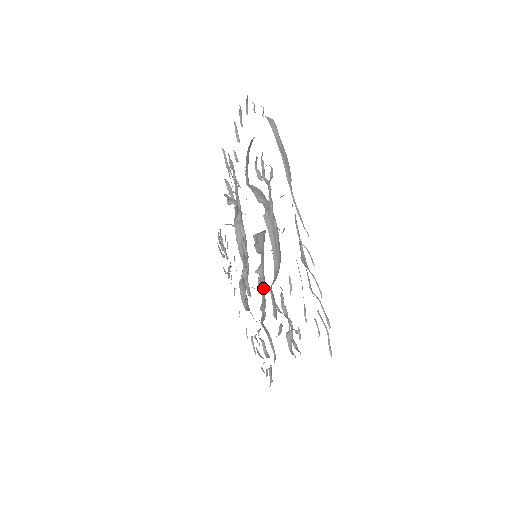
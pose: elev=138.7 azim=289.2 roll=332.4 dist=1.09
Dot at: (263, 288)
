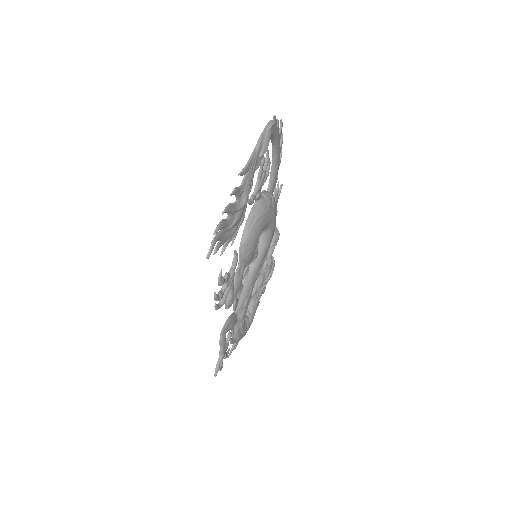
Dot at: (248, 282)
